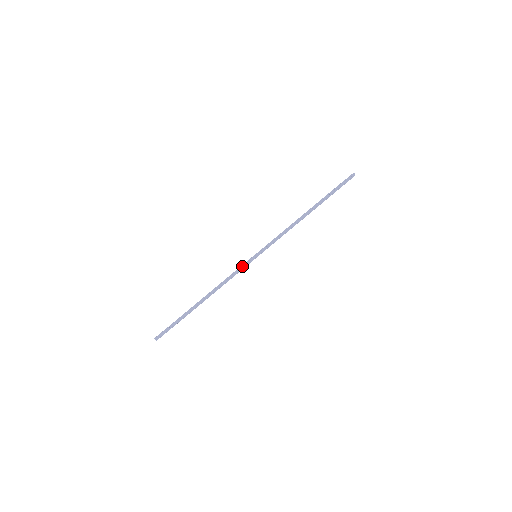
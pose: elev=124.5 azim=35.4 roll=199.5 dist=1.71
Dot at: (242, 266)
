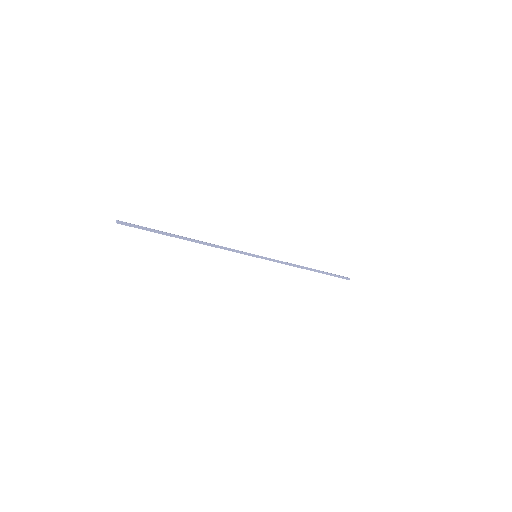
Dot at: (241, 251)
